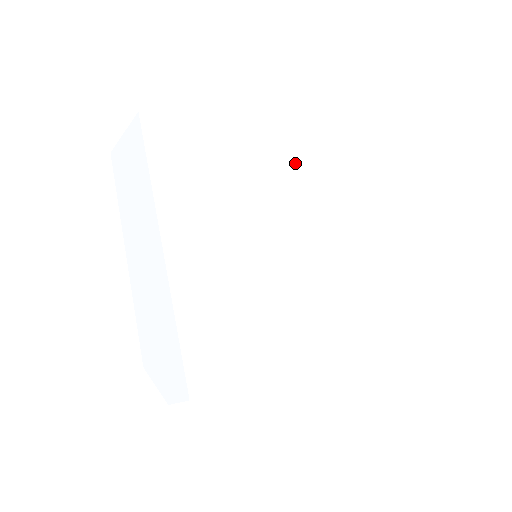
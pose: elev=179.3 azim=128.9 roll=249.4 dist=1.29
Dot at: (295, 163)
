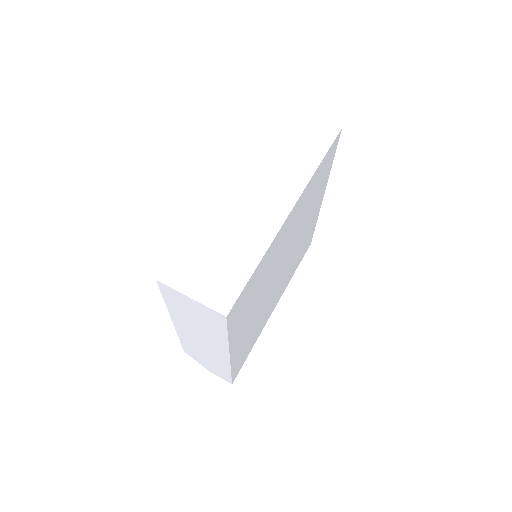
Dot at: (313, 185)
